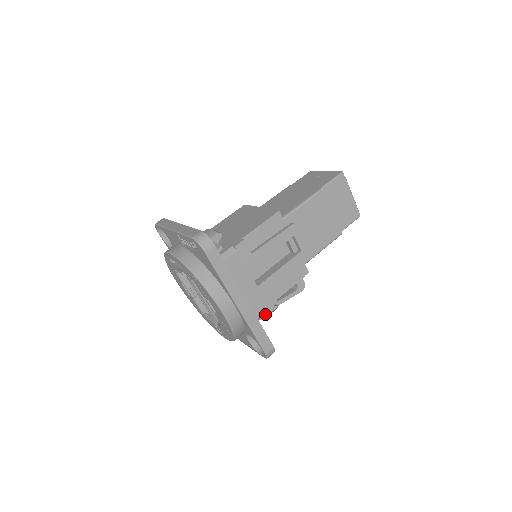
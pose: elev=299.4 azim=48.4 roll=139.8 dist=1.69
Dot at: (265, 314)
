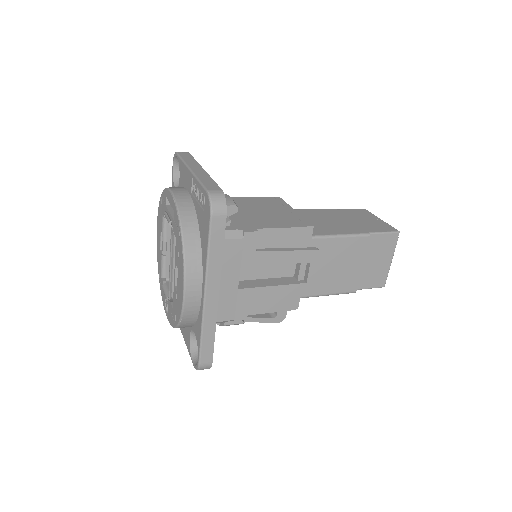
Dot at: (226, 322)
